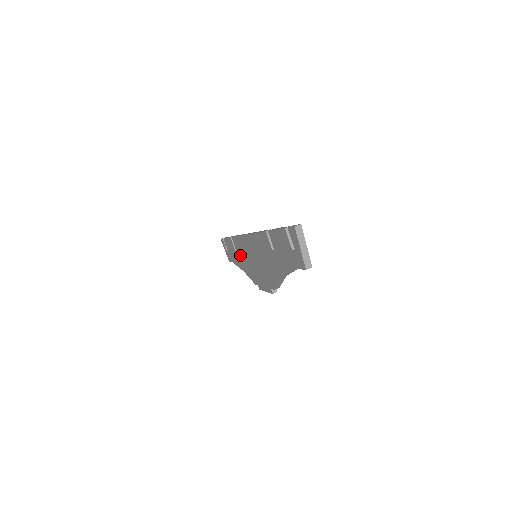
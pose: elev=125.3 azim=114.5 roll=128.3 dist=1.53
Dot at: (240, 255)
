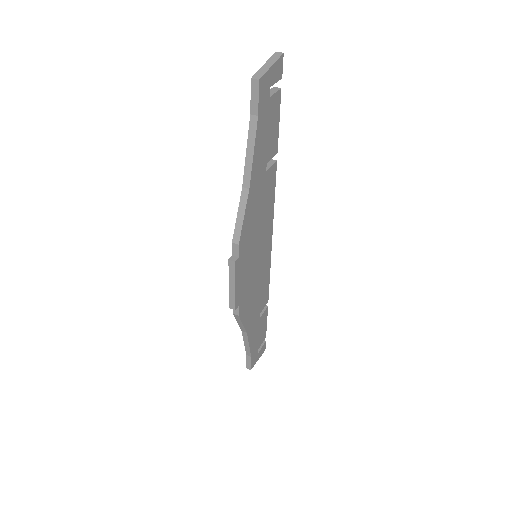
Dot at: occluded
